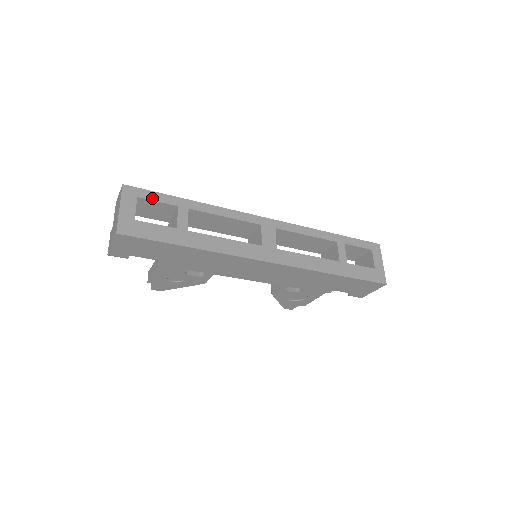
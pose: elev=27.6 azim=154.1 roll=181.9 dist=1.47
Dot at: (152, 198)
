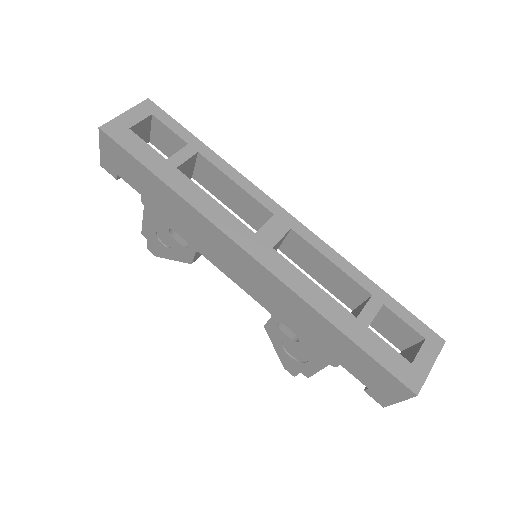
Dot at: (167, 123)
